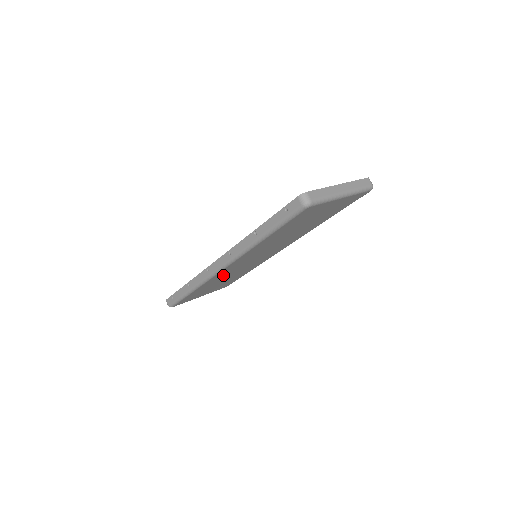
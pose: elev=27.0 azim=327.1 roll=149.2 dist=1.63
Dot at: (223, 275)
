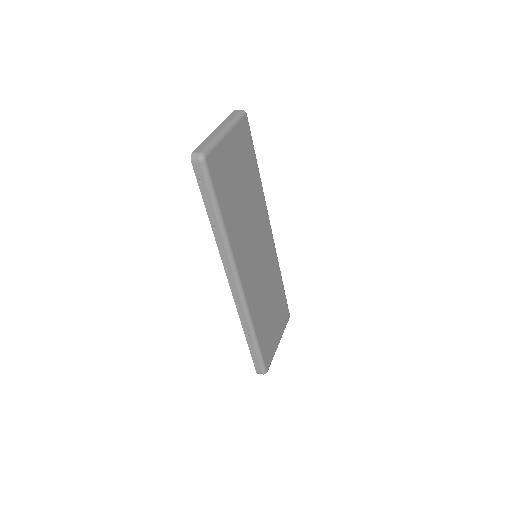
Dot at: (256, 297)
